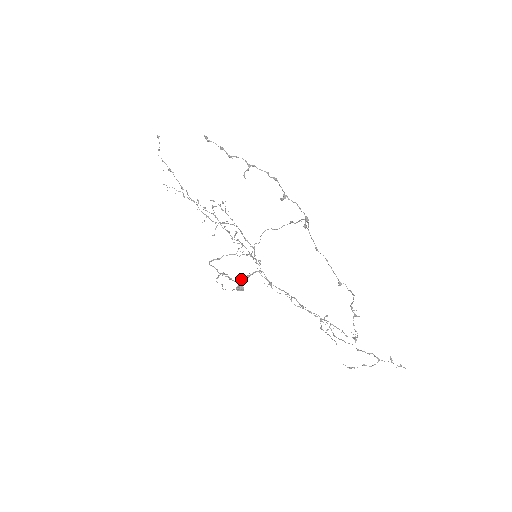
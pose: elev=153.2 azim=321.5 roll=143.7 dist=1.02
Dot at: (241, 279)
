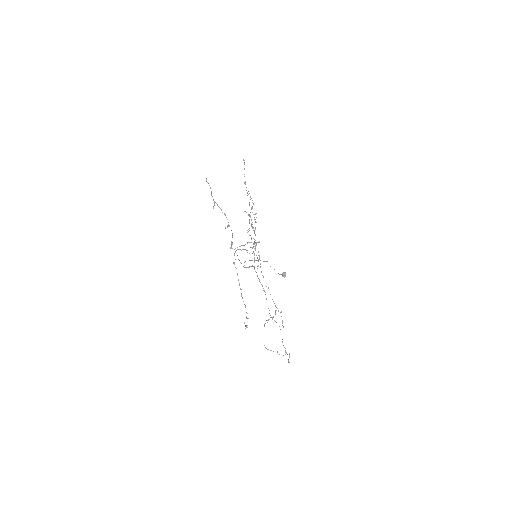
Dot at: (246, 267)
